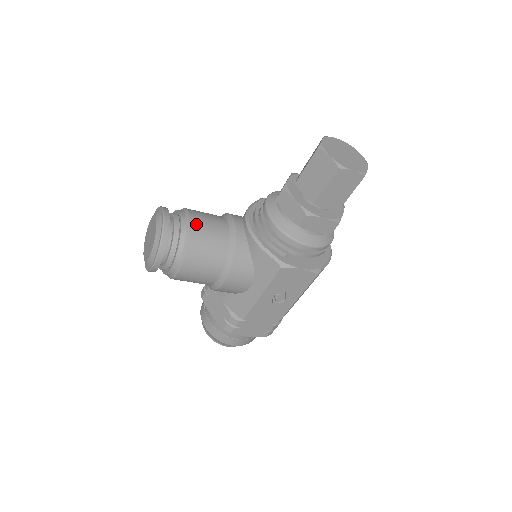
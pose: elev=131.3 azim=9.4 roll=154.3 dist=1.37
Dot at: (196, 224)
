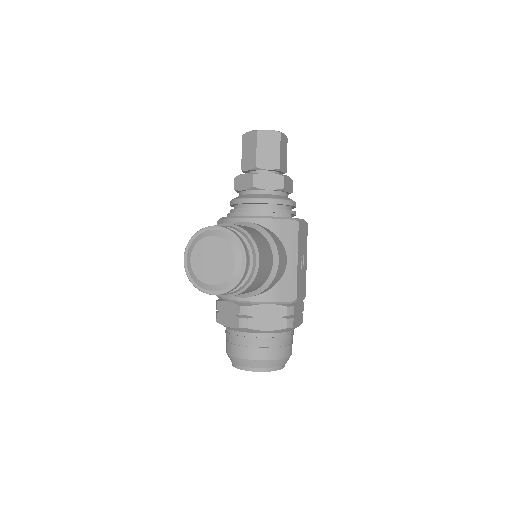
Dot at: (234, 224)
